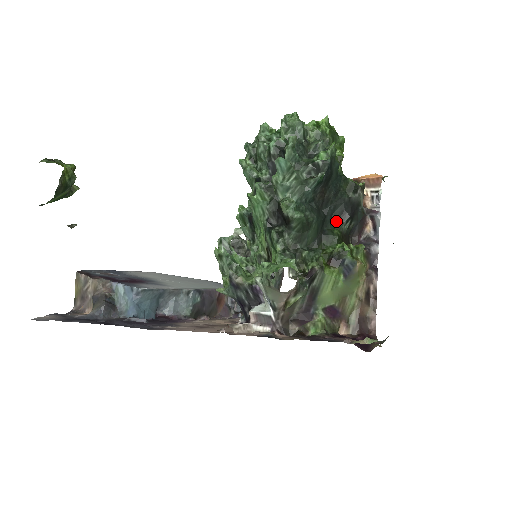
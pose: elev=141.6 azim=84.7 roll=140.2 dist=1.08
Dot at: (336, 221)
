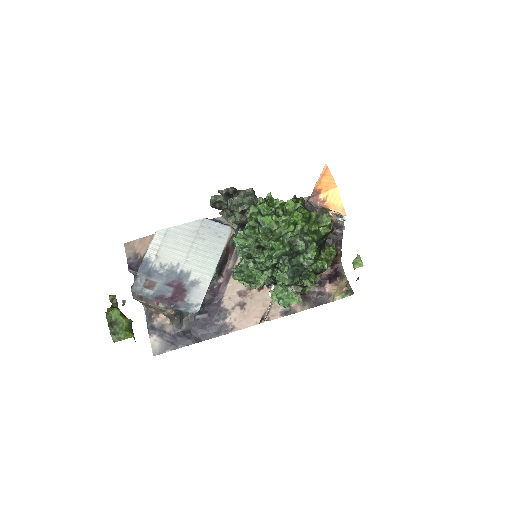
Dot at: occluded
